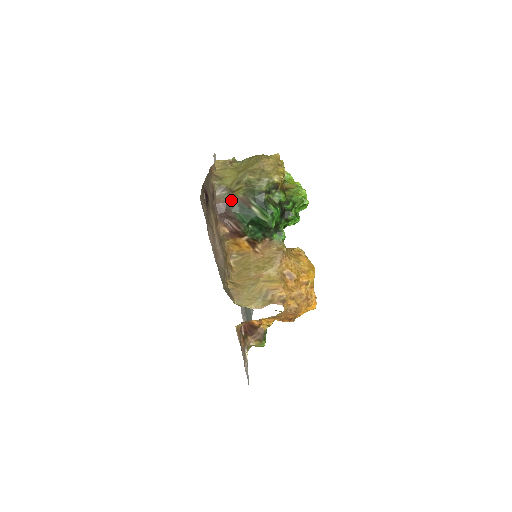
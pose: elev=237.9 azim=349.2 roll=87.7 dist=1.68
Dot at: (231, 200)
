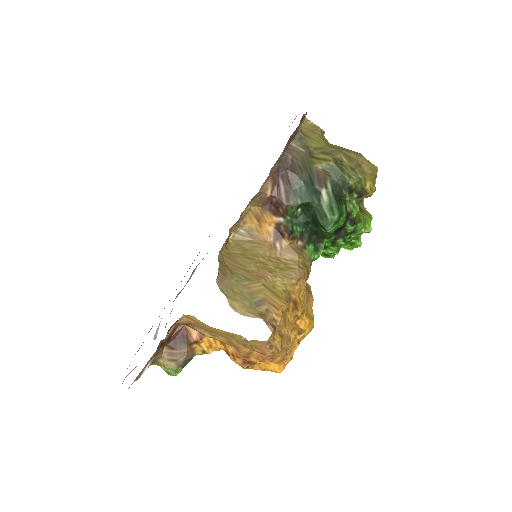
Dot at: (305, 163)
